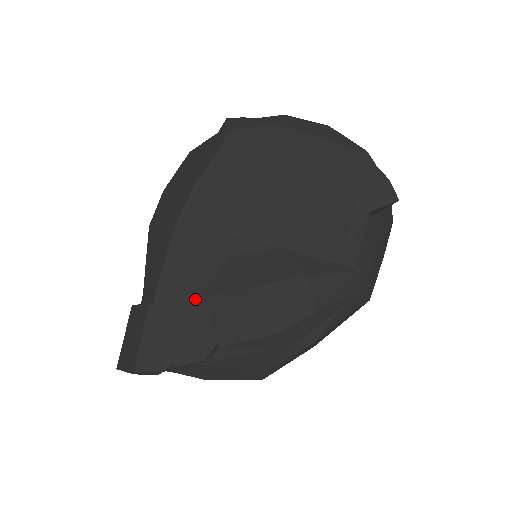
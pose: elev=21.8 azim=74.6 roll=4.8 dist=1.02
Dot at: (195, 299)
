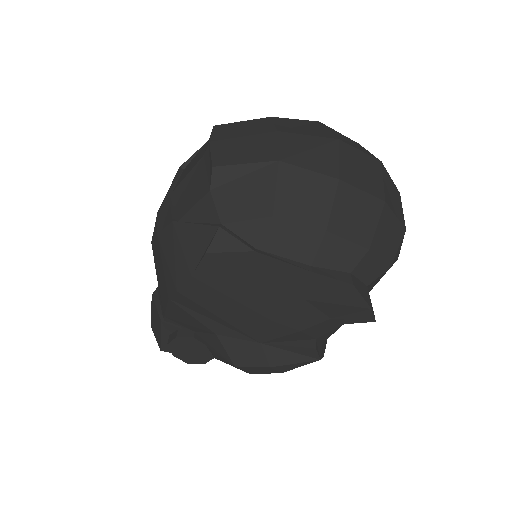
Dot at: (194, 332)
